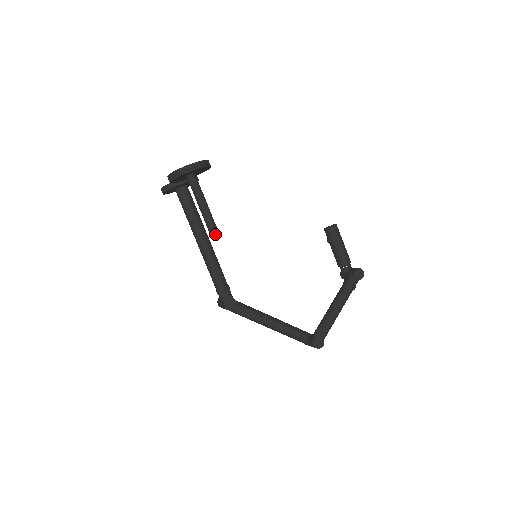
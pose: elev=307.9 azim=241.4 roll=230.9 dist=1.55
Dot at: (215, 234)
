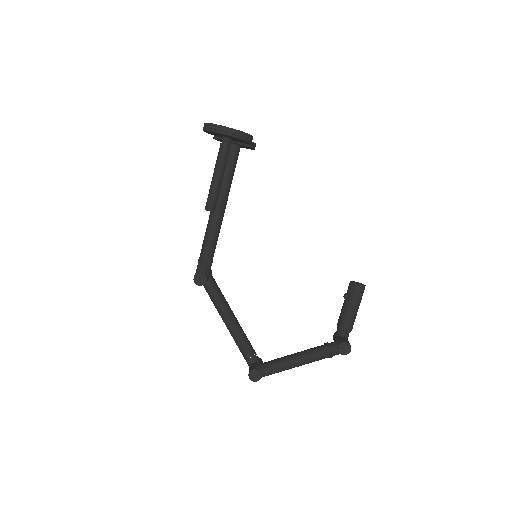
Dot at: (209, 208)
